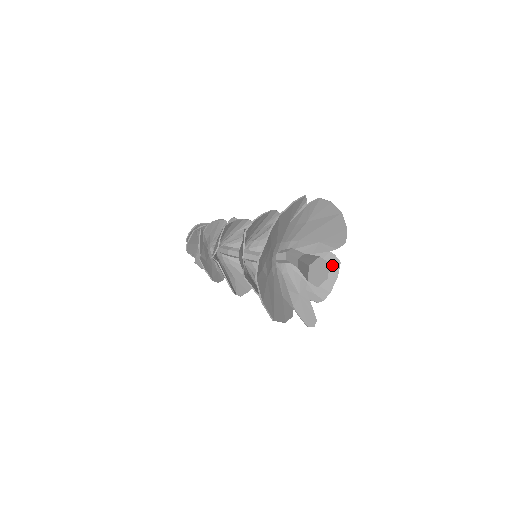
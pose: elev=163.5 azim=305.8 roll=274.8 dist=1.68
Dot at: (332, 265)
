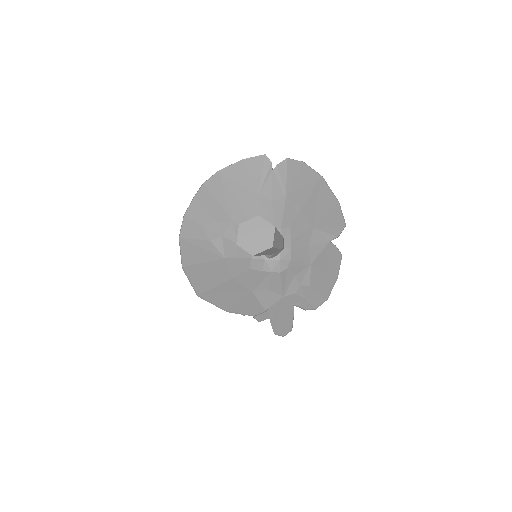
Dot at: (331, 260)
